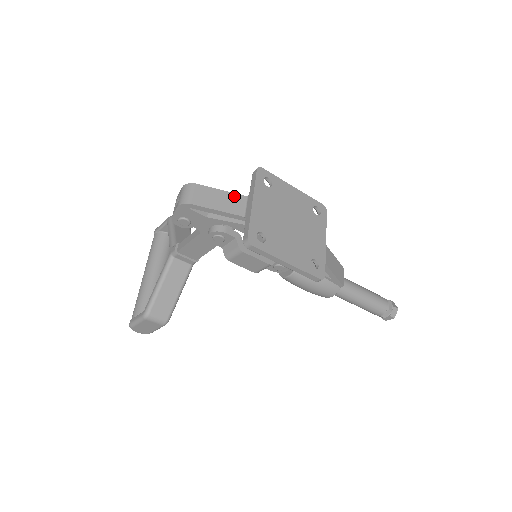
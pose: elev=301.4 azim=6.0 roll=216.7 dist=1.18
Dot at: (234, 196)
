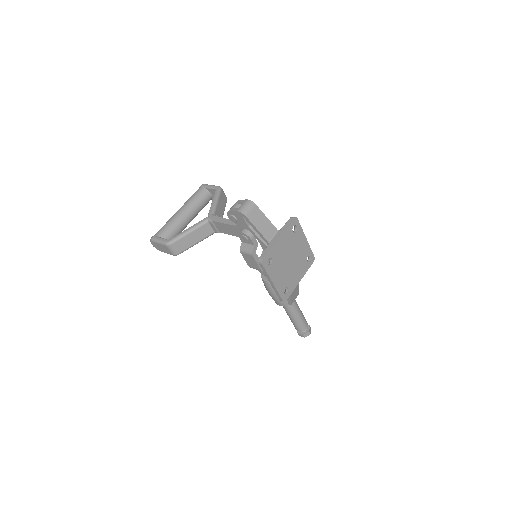
Dot at: (271, 226)
